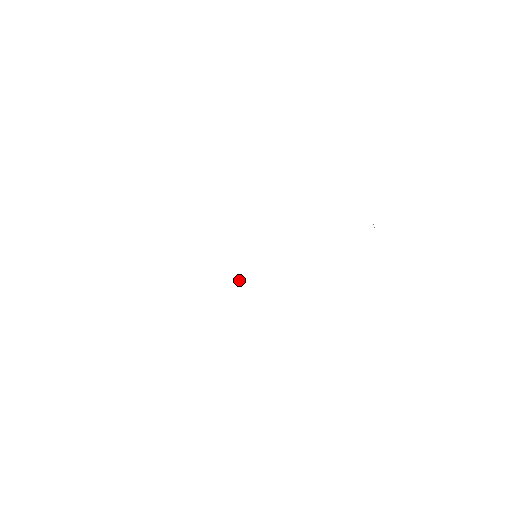
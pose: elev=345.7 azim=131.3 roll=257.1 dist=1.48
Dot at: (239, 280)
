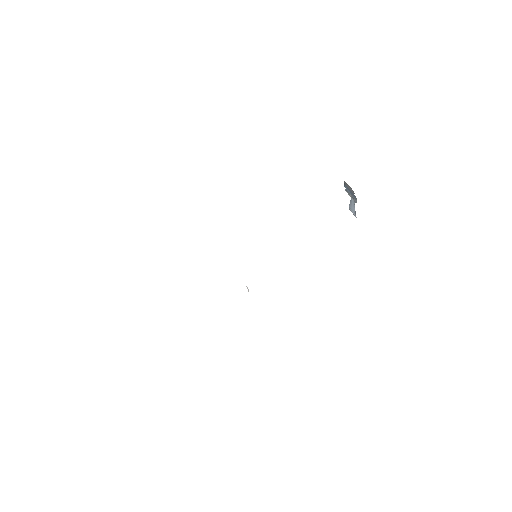
Dot at: occluded
